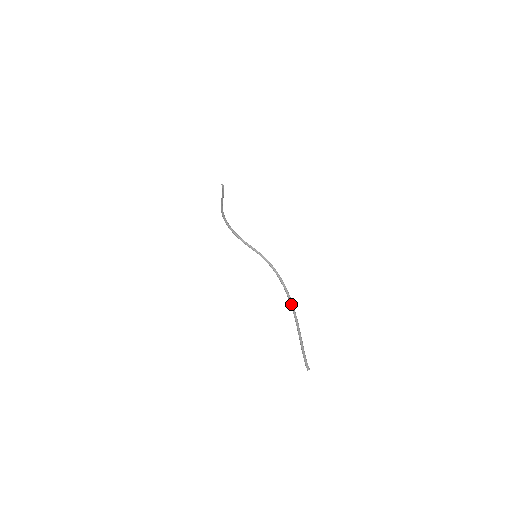
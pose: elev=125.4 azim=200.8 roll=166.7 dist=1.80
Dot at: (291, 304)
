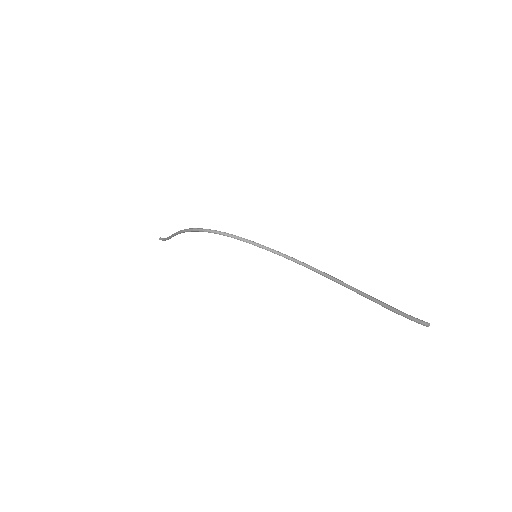
Dot at: (338, 281)
